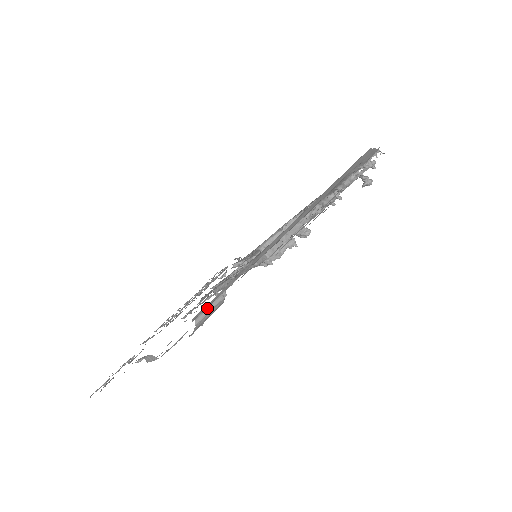
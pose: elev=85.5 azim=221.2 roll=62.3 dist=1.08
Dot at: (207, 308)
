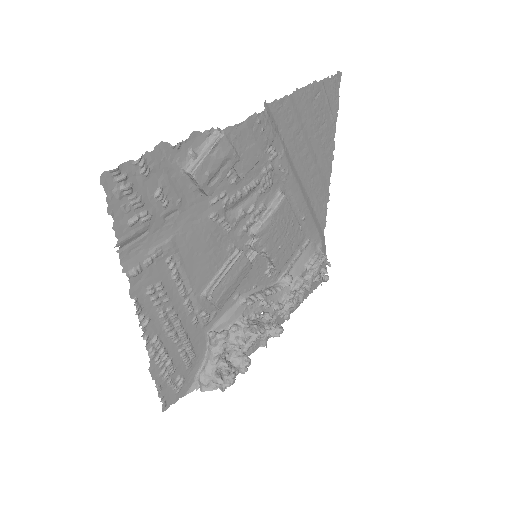
Dot at: (269, 118)
